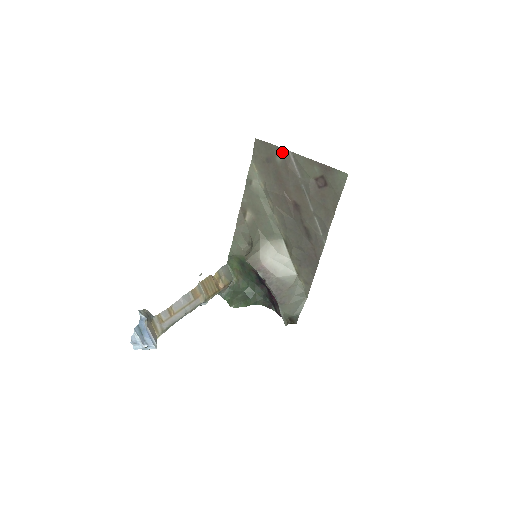
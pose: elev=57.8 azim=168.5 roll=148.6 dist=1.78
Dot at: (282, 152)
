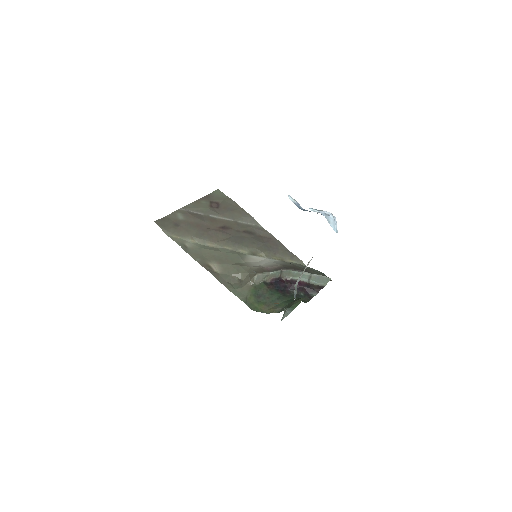
Dot at: (177, 213)
